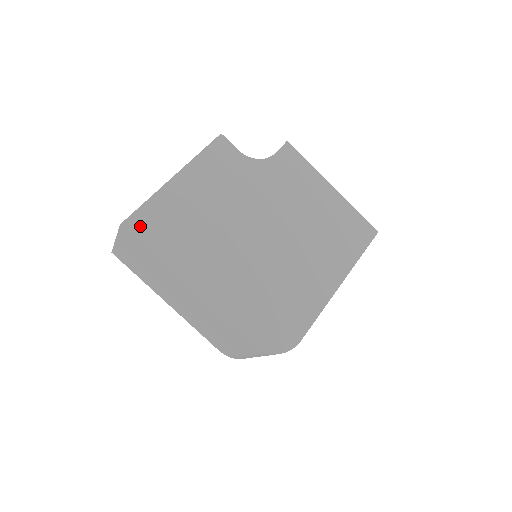
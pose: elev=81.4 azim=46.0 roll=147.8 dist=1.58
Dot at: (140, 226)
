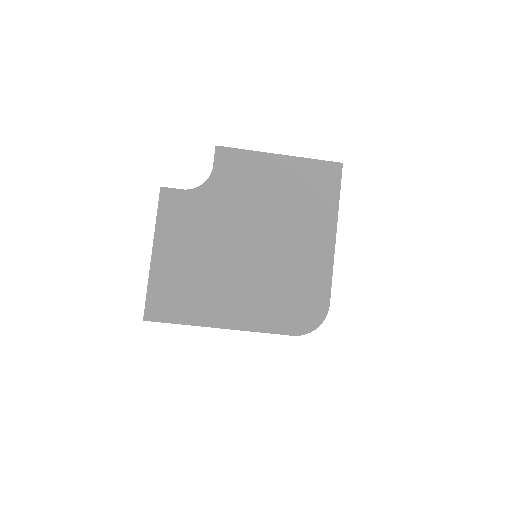
Dot at: (157, 311)
